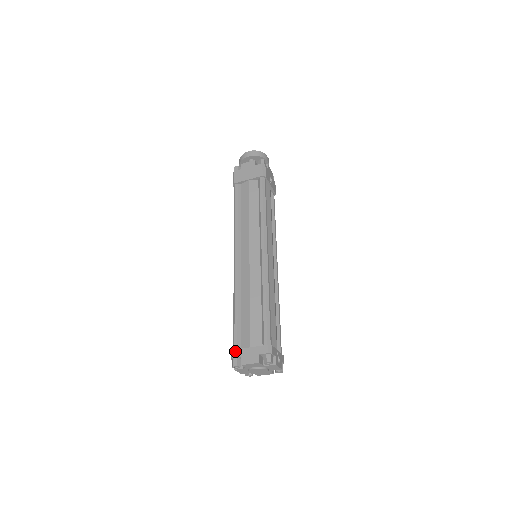
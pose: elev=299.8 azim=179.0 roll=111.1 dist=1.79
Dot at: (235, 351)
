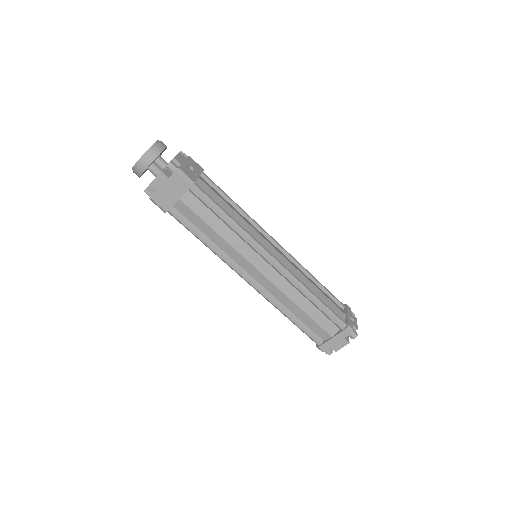
Dot at: (322, 347)
